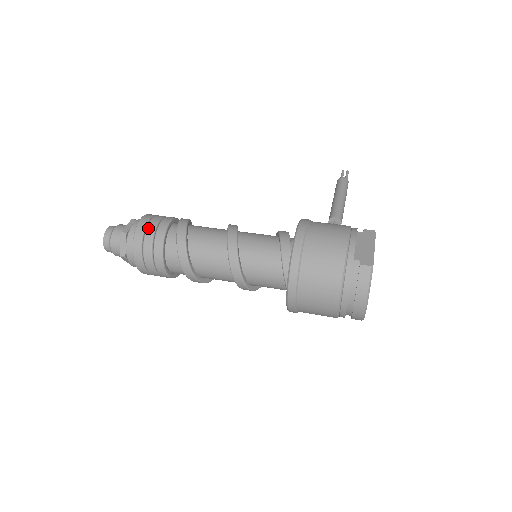
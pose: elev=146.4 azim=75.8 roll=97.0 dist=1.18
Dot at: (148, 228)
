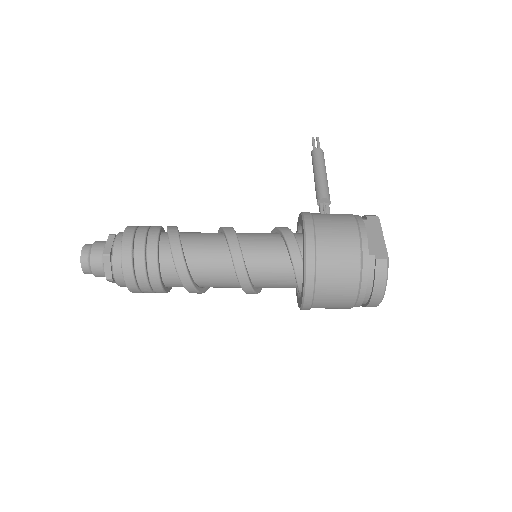
Dot at: (136, 246)
